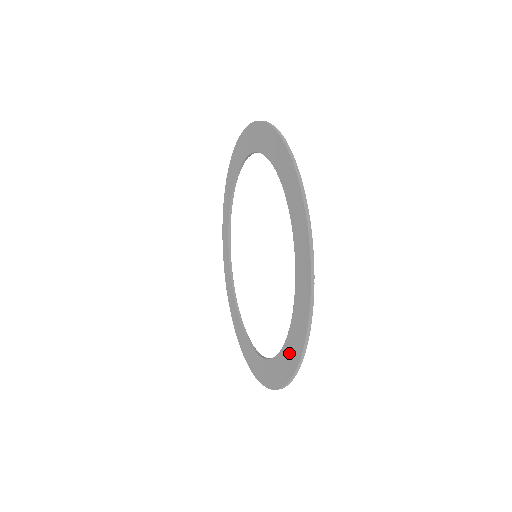
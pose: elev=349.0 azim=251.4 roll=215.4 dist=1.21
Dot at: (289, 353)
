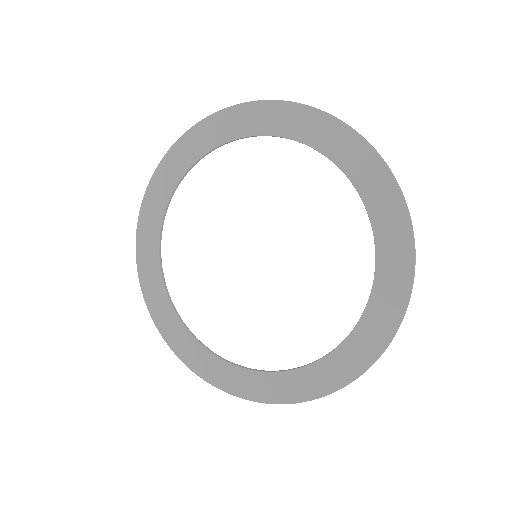
Dot at: (391, 248)
